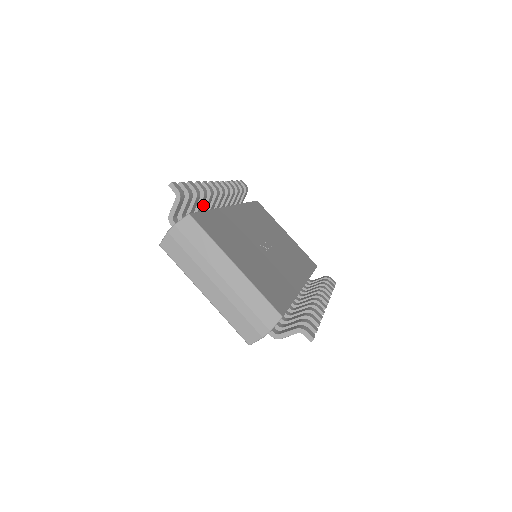
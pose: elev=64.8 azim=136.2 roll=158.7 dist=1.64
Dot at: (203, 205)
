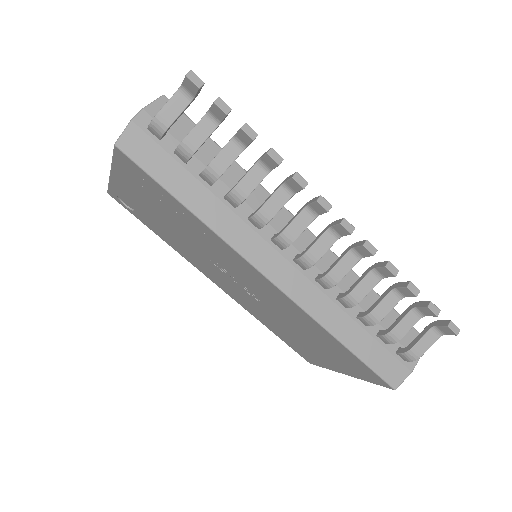
Dot at: occluded
